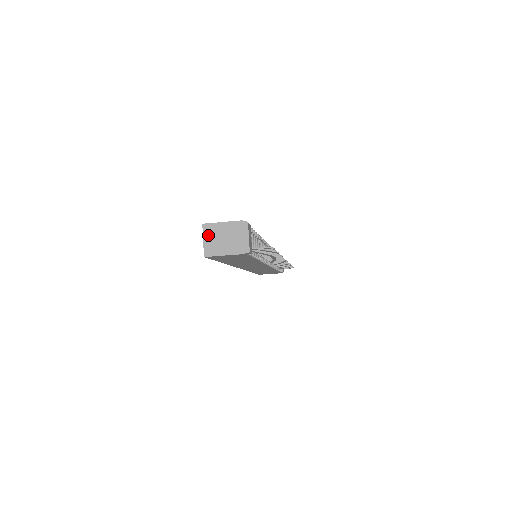
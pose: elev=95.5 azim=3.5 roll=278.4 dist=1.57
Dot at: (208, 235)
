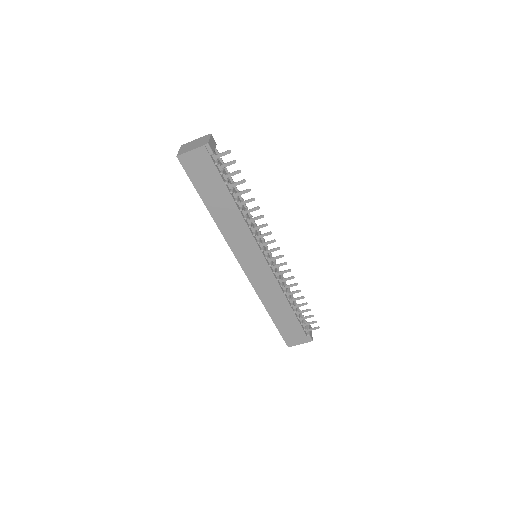
Dot at: (183, 148)
